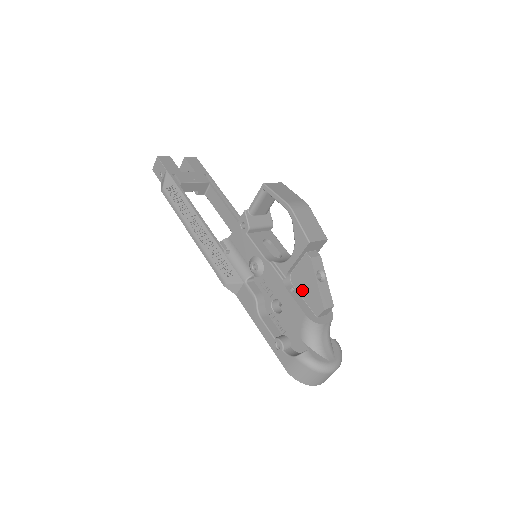
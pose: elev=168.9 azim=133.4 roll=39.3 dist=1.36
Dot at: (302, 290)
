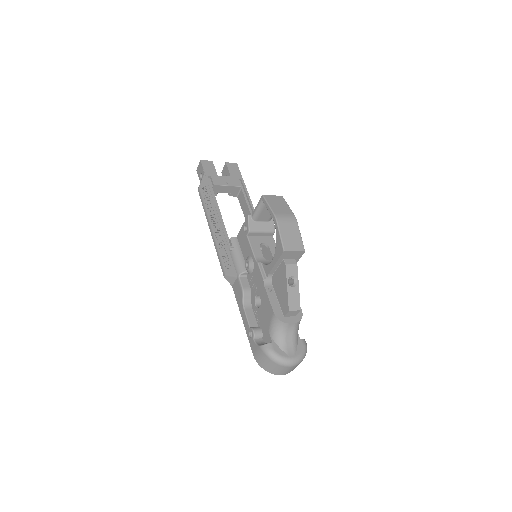
Dot at: (277, 291)
